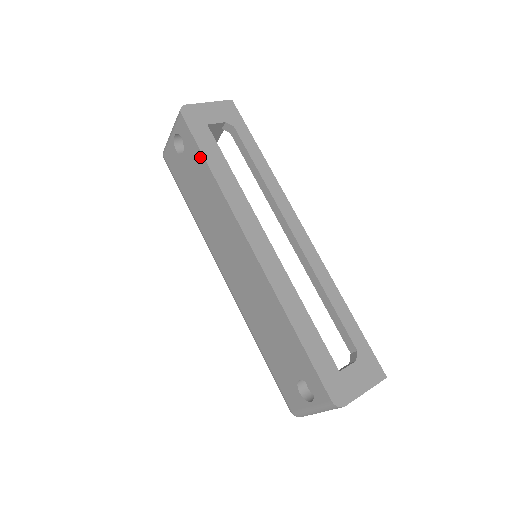
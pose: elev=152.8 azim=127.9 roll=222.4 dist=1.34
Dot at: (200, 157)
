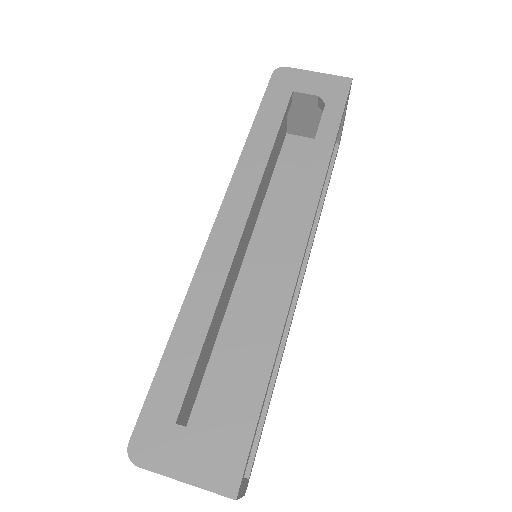
Dot at: occluded
